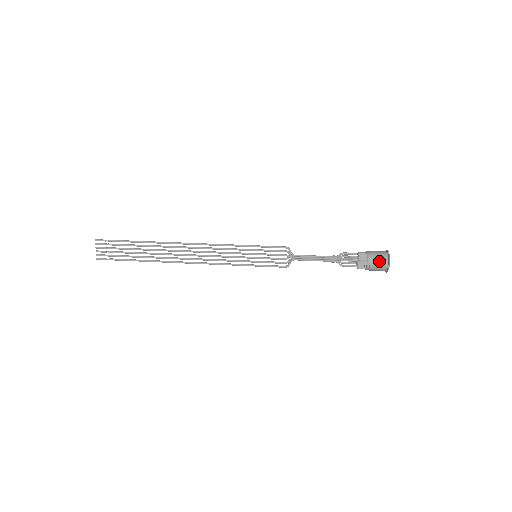
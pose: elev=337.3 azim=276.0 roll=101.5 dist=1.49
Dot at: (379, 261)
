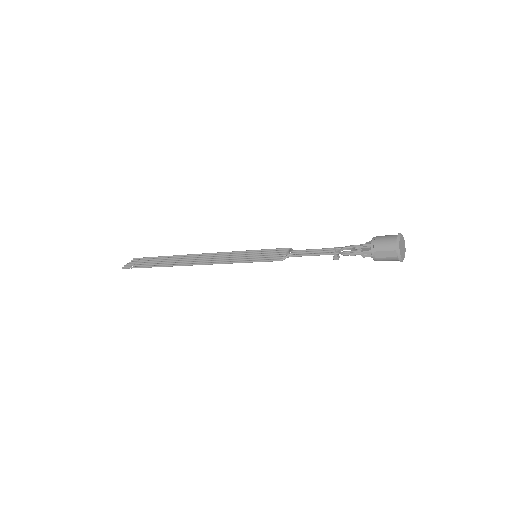
Dot at: (387, 236)
